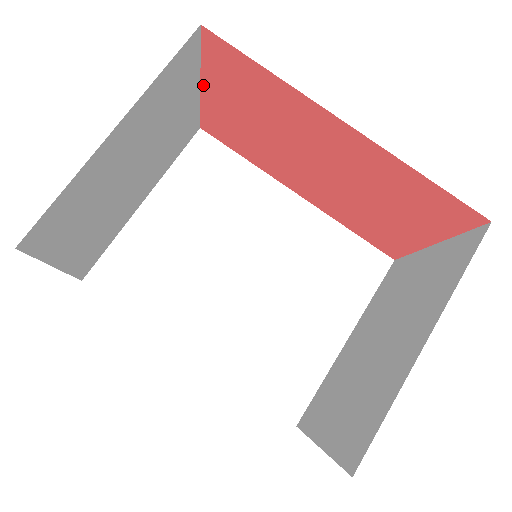
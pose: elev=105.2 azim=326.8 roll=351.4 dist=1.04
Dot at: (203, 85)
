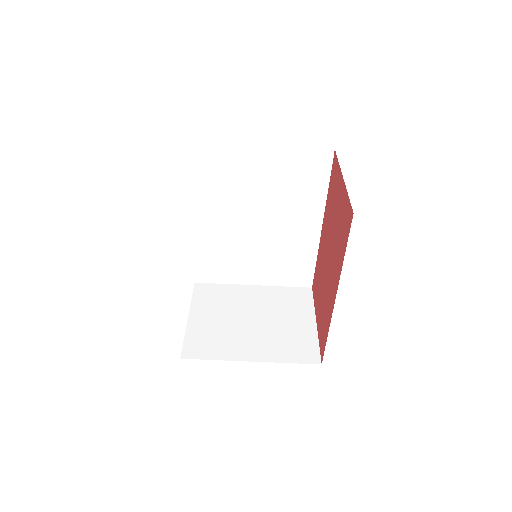
Dot at: (343, 181)
